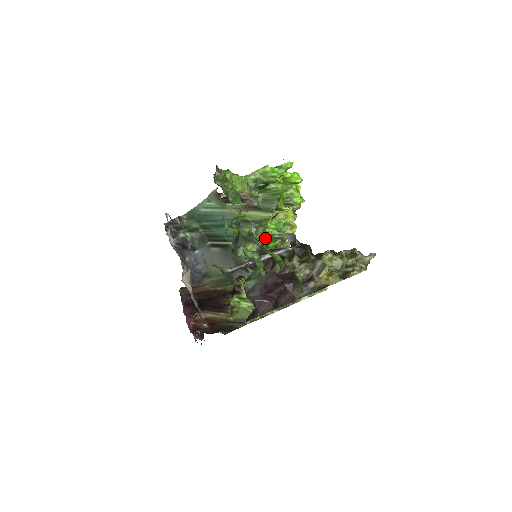
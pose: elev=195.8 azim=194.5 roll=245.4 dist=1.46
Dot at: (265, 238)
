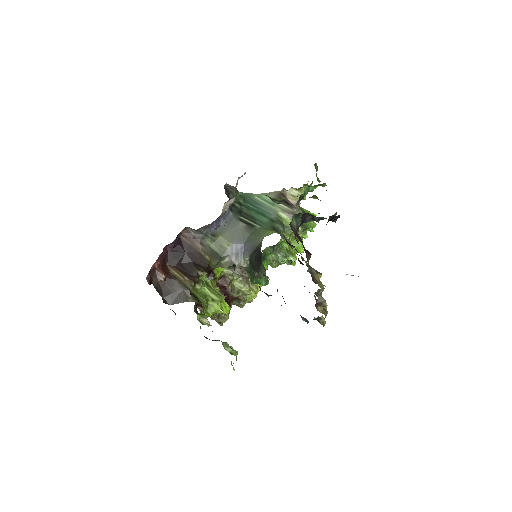
Dot at: (278, 245)
